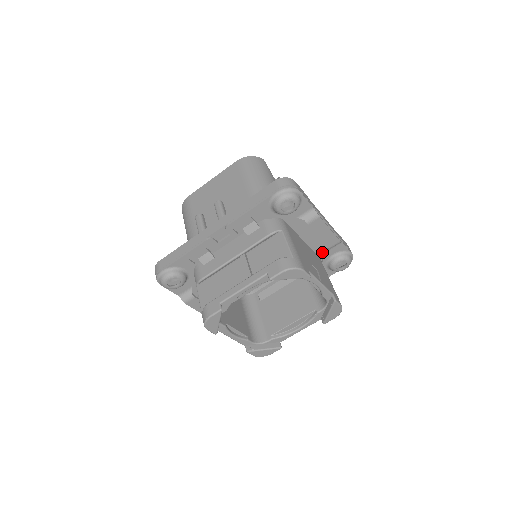
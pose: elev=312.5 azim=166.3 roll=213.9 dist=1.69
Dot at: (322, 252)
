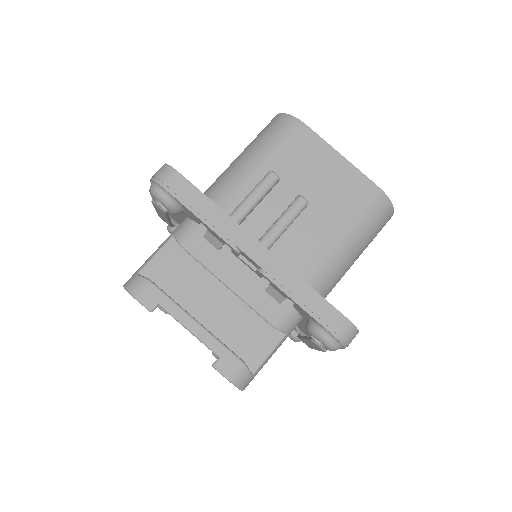
Dot at: occluded
